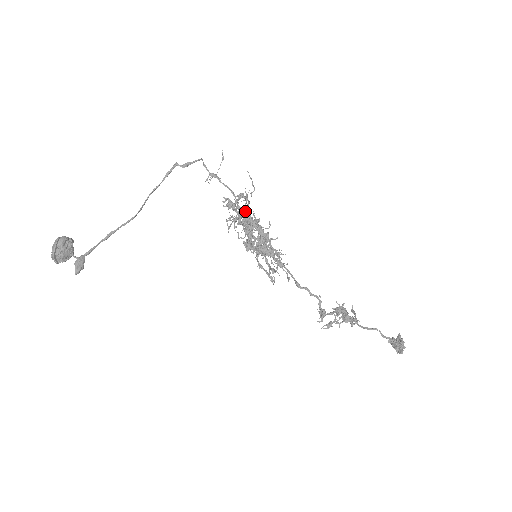
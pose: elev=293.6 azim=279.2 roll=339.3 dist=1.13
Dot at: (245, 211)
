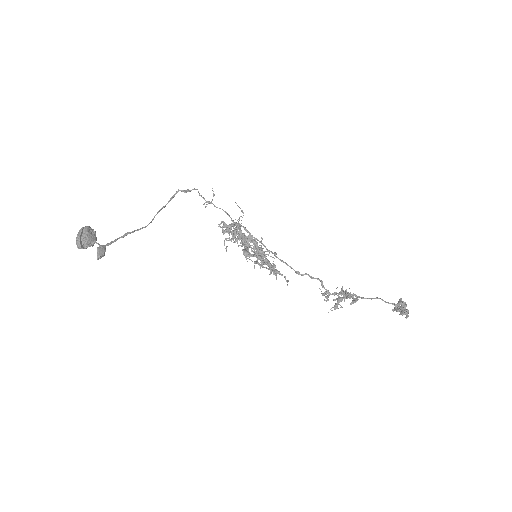
Dot at: (240, 225)
